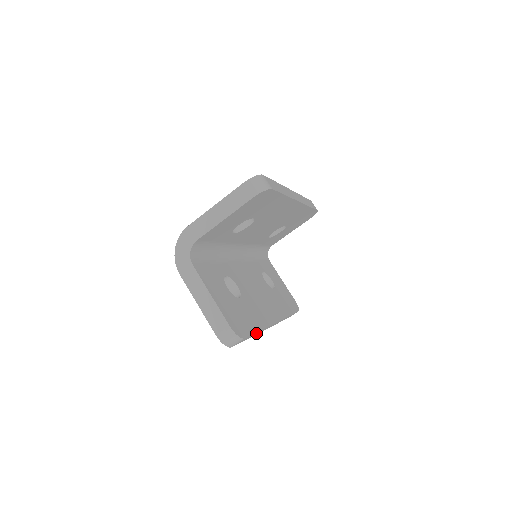
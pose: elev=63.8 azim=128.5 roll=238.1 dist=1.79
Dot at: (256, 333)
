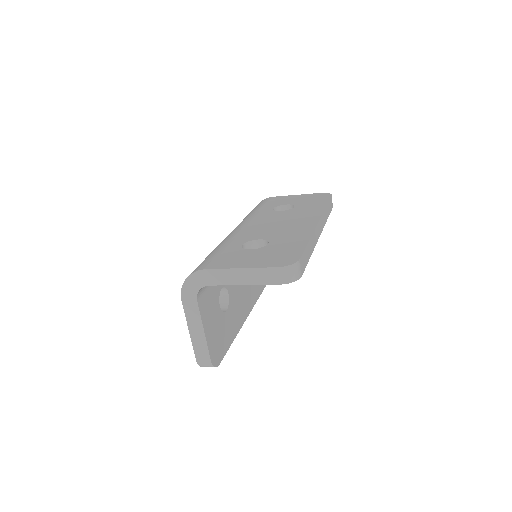
Dot at: occluded
